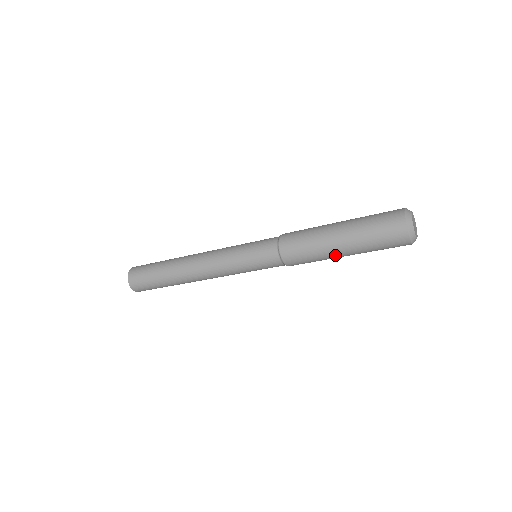
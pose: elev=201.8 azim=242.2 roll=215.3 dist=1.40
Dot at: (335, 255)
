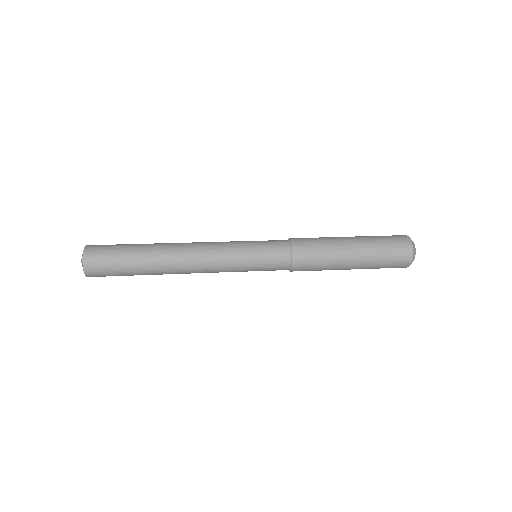
Dot at: occluded
